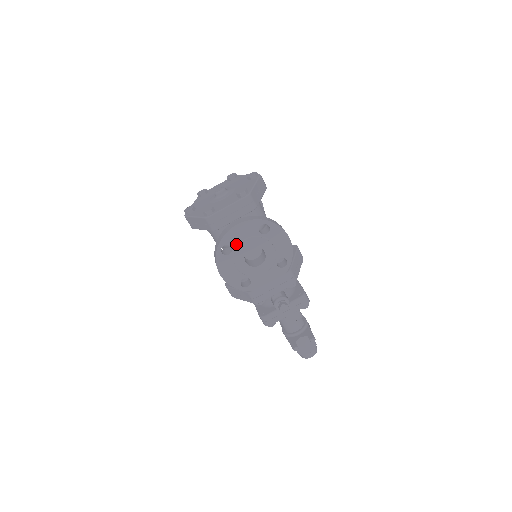
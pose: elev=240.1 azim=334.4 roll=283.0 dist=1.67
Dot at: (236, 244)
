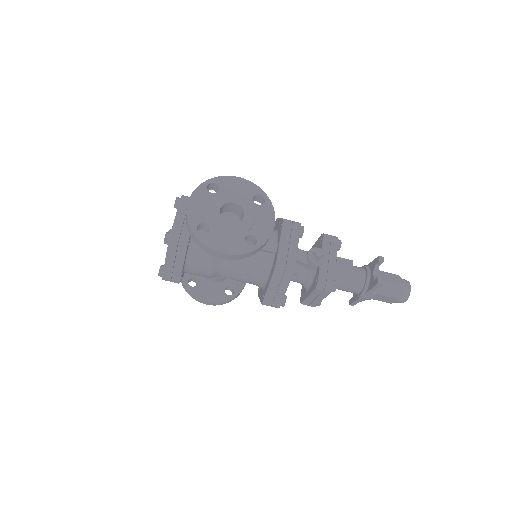
Dot at: (205, 218)
